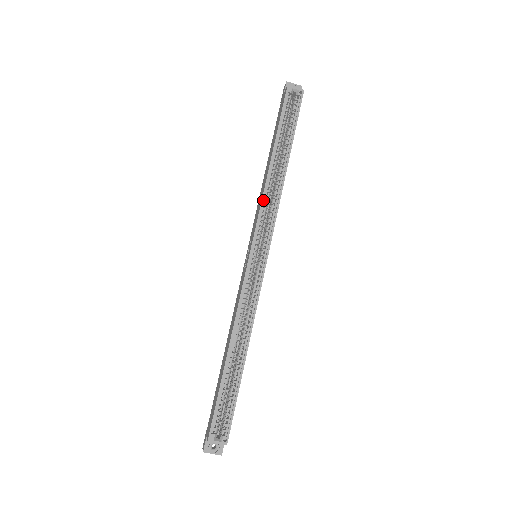
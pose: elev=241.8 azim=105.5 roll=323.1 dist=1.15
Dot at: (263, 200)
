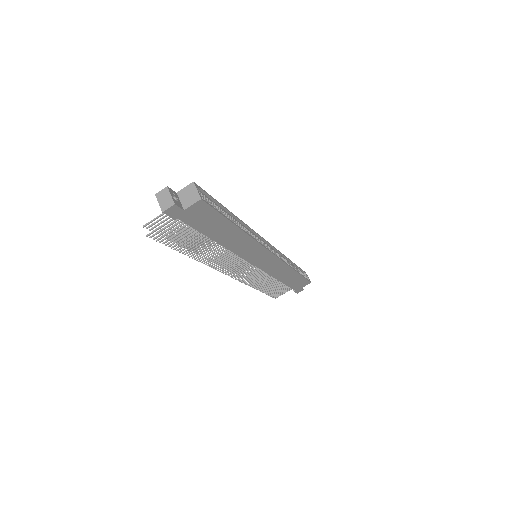
Dot at: (281, 253)
